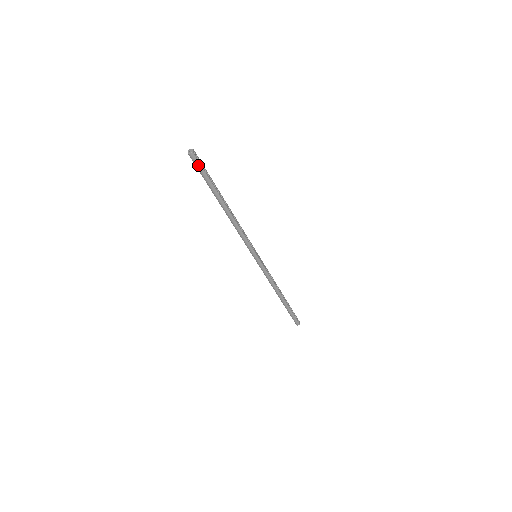
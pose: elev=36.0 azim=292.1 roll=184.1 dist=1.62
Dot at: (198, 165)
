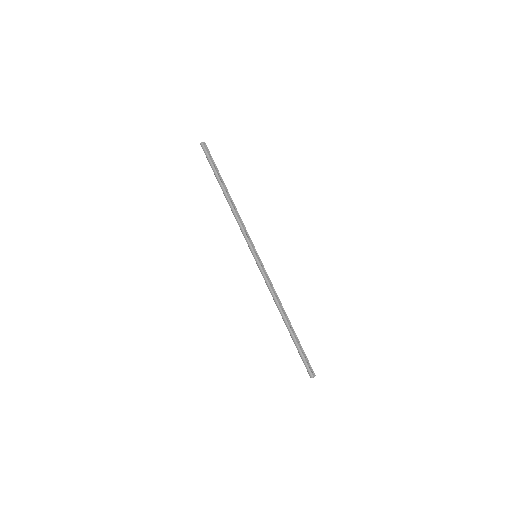
Dot at: (206, 153)
